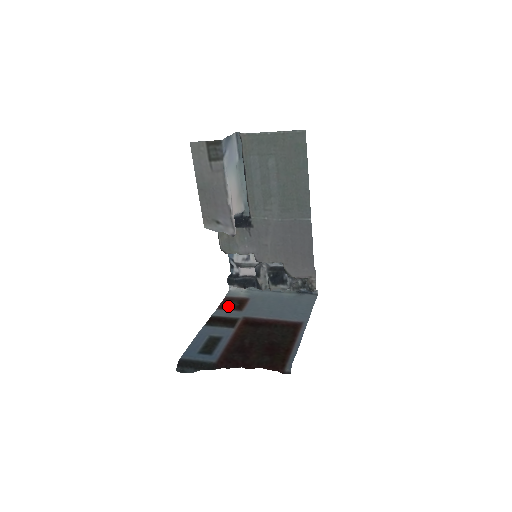
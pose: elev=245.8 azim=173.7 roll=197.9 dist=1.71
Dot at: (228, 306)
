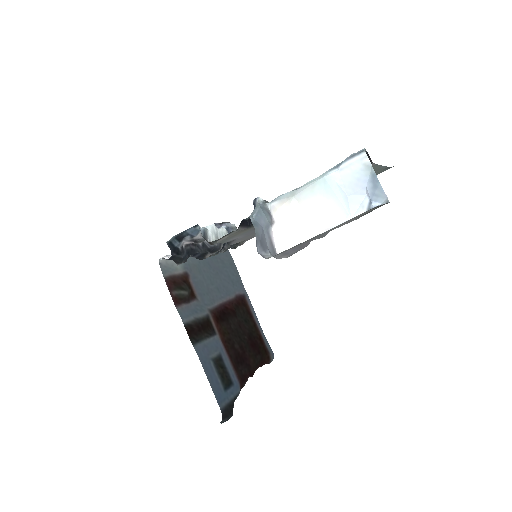
Dot at: (185, 298)
